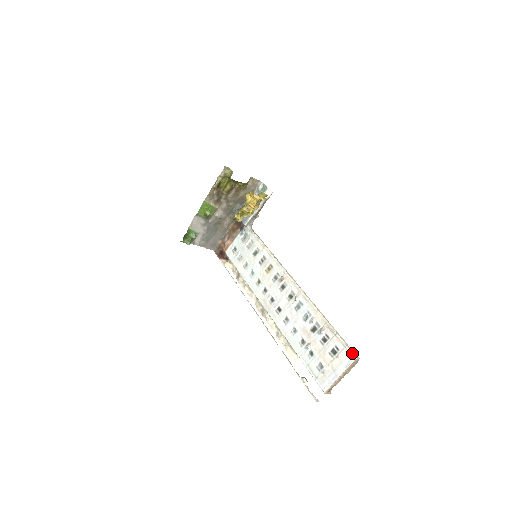
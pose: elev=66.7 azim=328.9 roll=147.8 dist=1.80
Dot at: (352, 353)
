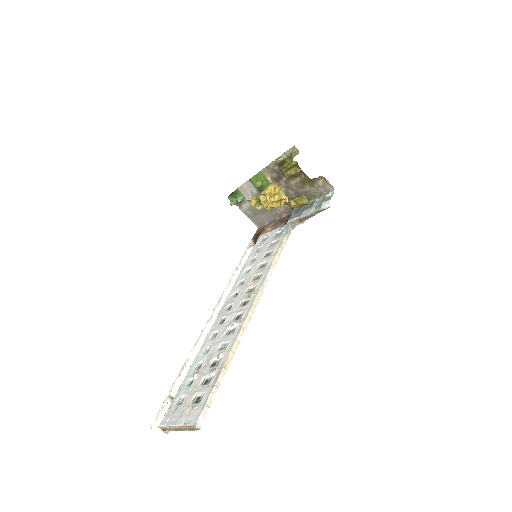
Dot at: (200, 417)
